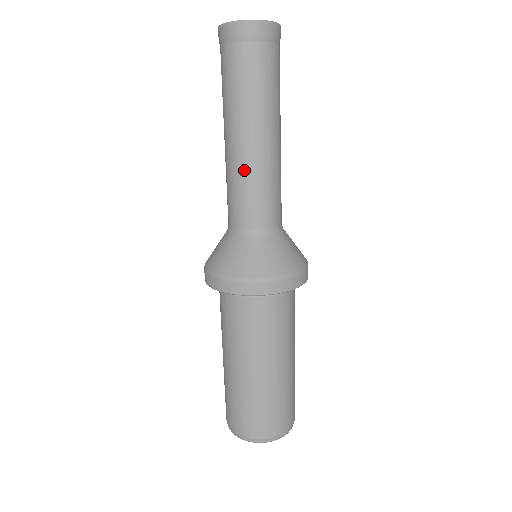
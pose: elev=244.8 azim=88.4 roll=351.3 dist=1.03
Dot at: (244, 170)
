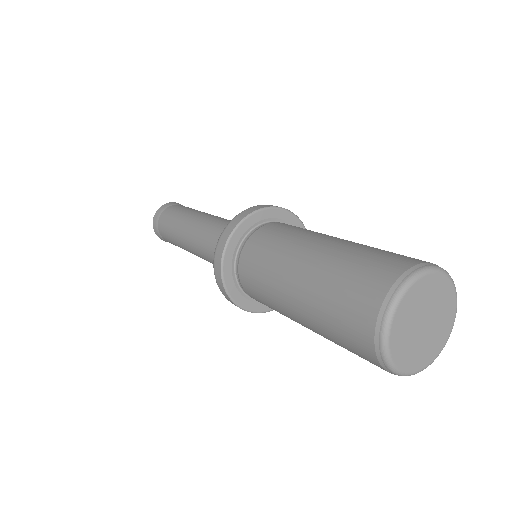
Dot at: (196, 229)
